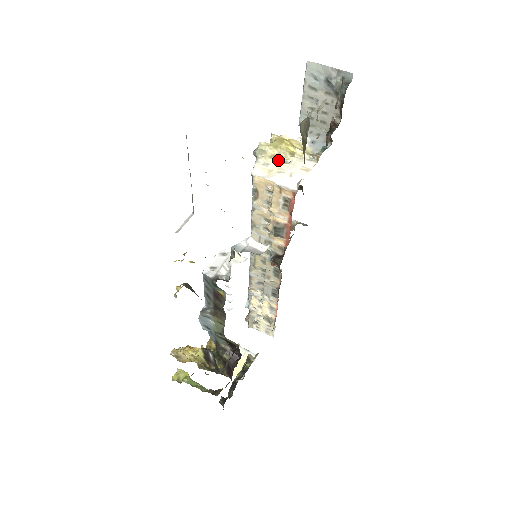
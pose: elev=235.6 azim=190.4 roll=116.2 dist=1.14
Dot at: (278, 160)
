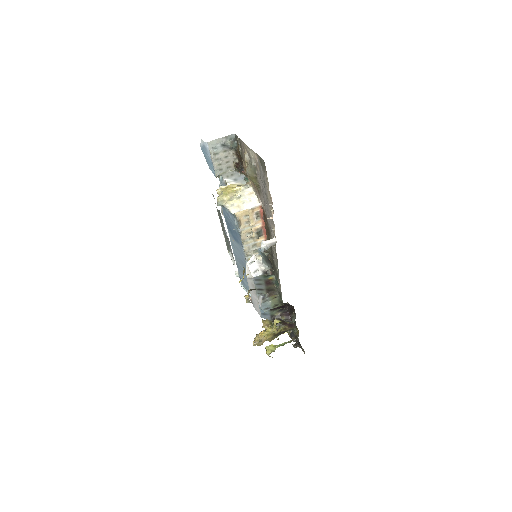
Dot at: (235, 199)
